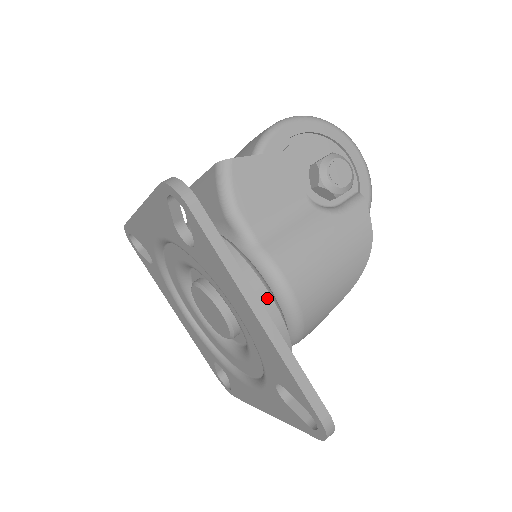
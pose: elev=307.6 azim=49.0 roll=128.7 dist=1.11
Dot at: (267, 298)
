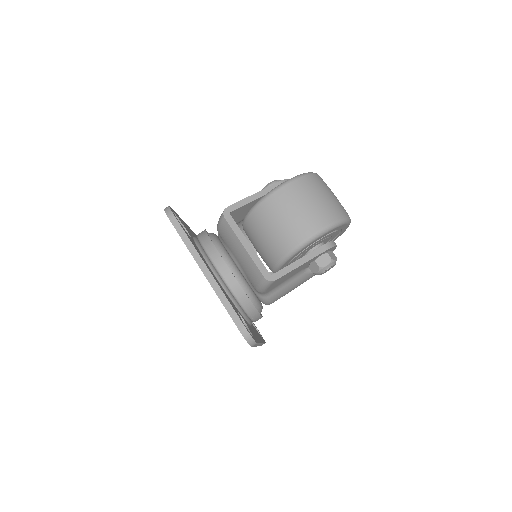
Dot at: occluded
